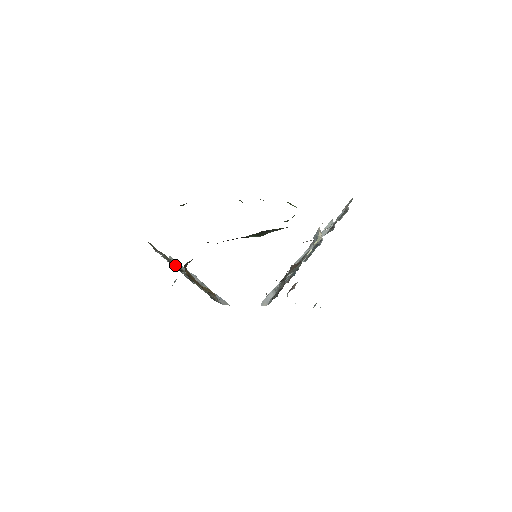
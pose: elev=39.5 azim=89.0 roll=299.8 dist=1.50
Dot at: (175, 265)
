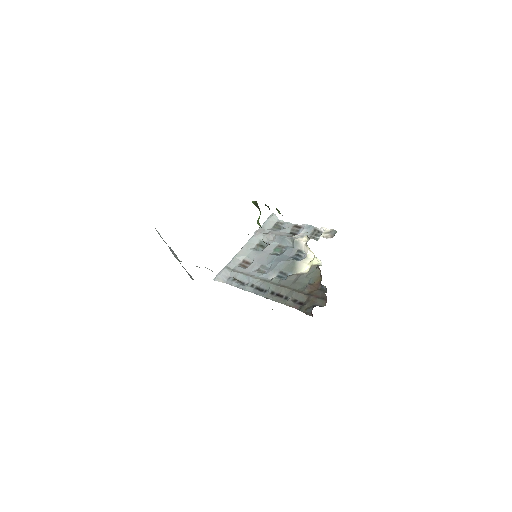
Dot at: occluded
